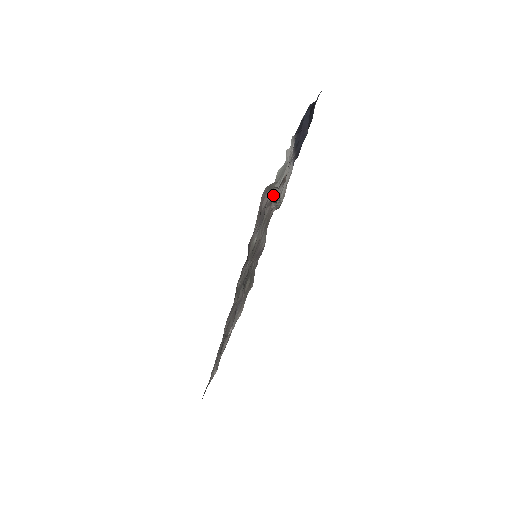
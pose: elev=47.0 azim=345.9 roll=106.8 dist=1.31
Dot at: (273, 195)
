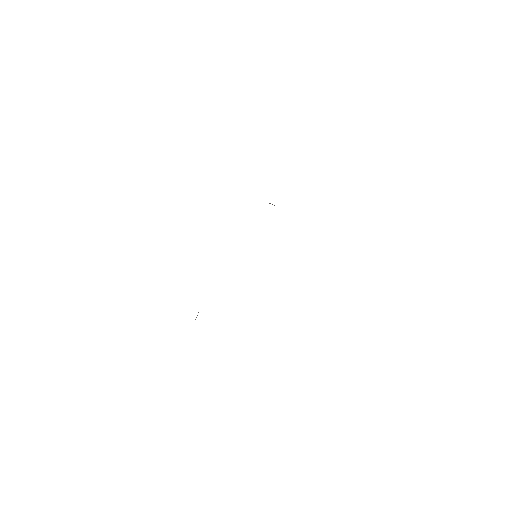
Dot at: occluded
